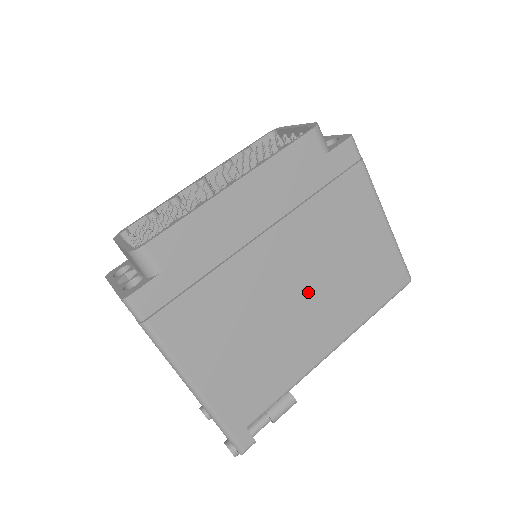
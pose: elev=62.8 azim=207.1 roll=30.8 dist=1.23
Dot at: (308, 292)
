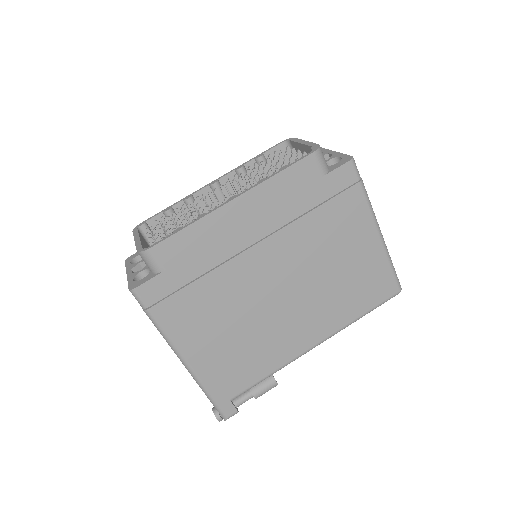
Dot at: (296, 295)
